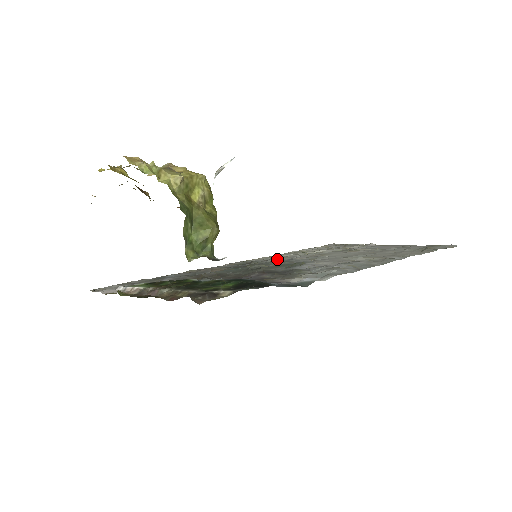
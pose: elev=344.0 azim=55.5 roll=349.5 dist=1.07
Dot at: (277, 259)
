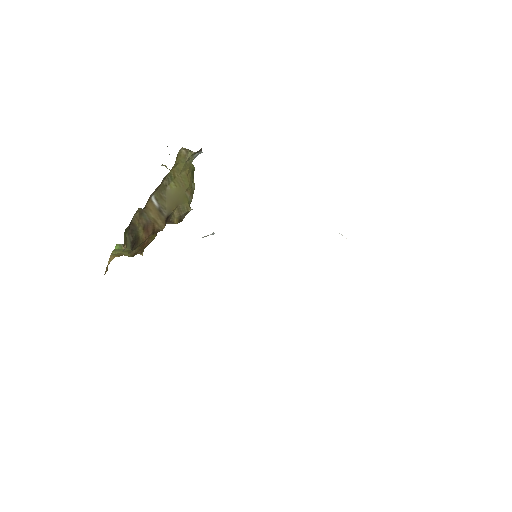
Dot at: occluded
